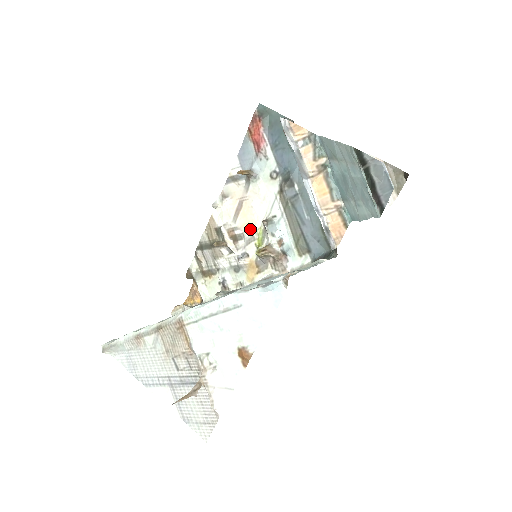
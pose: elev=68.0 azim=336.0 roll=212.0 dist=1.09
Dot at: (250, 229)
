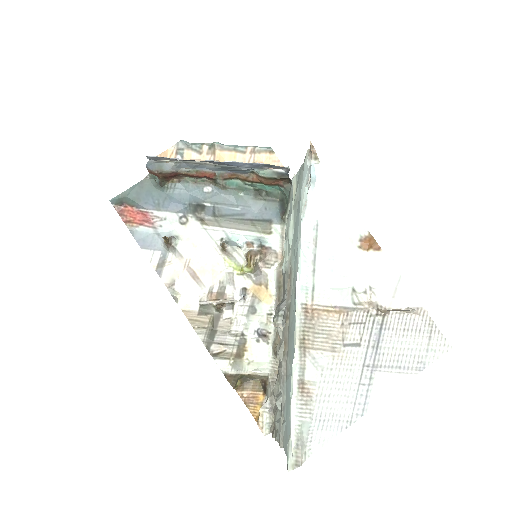
Dot at: (220, 273)
